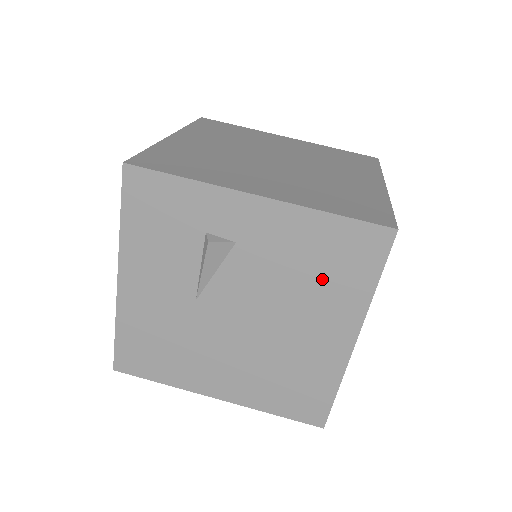
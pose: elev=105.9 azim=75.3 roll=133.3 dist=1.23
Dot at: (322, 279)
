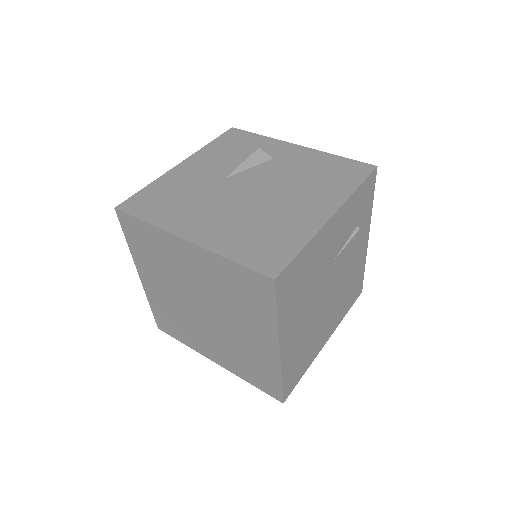
Dot at: (321, 180)
